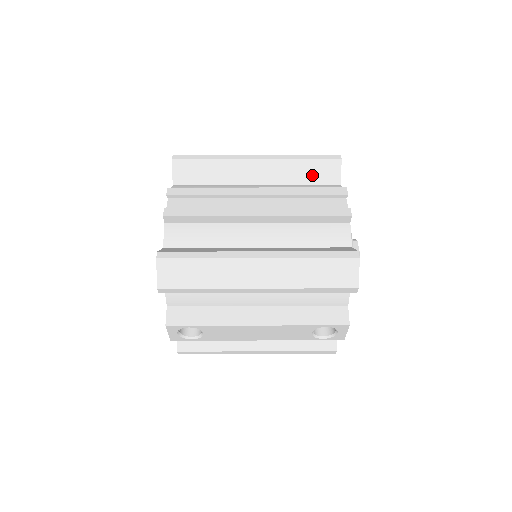
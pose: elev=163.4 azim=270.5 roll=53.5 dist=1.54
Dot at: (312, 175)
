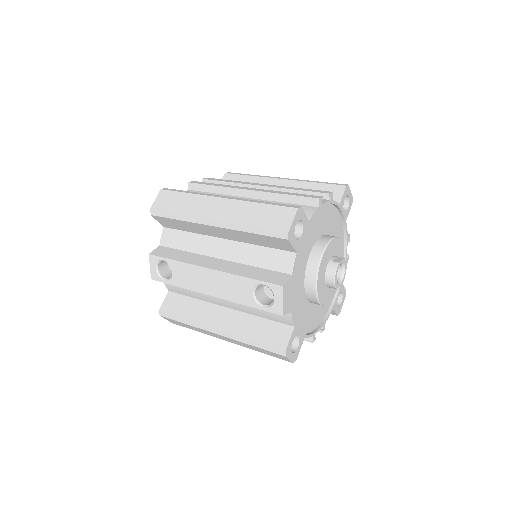
Dot at: occluded
